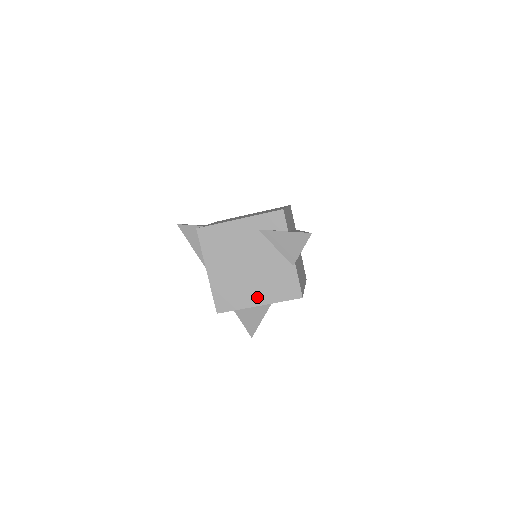
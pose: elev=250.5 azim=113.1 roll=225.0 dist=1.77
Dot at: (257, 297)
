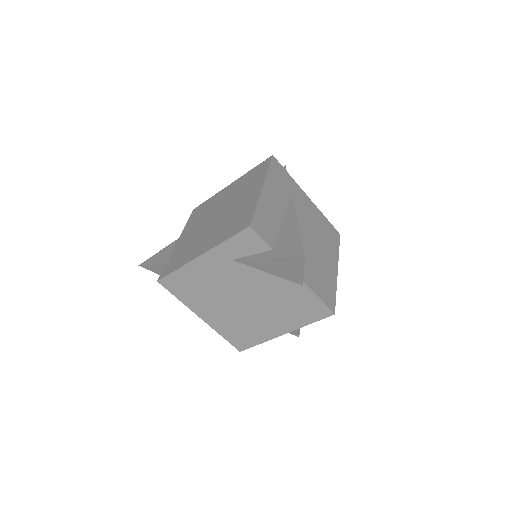
Dot at: (276, 327)
